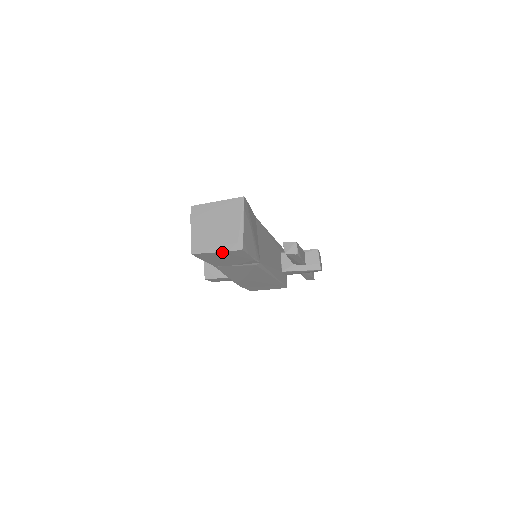
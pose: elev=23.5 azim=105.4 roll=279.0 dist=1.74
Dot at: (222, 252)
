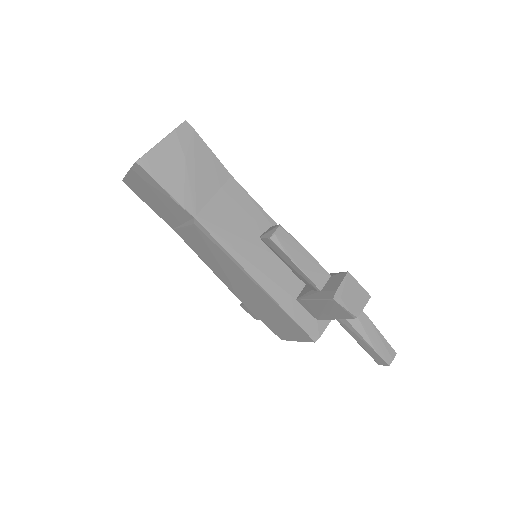
Dot at: (131, 172)
